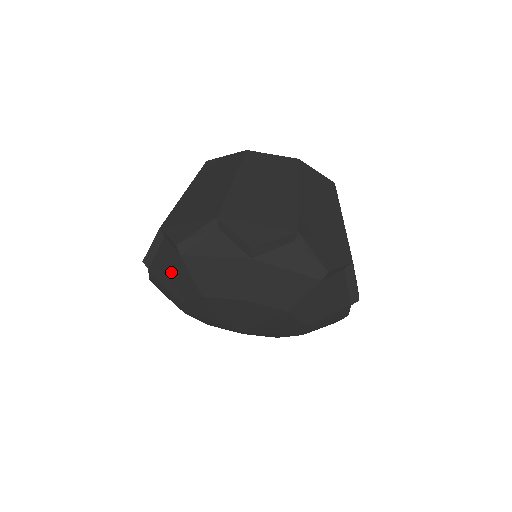
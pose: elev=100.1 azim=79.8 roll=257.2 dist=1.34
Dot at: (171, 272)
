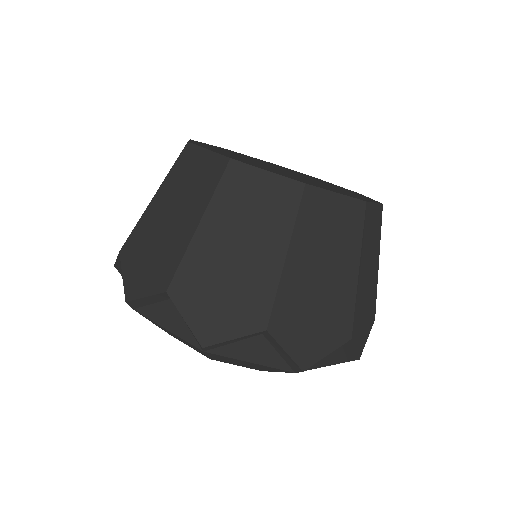
Dot at: occluded
